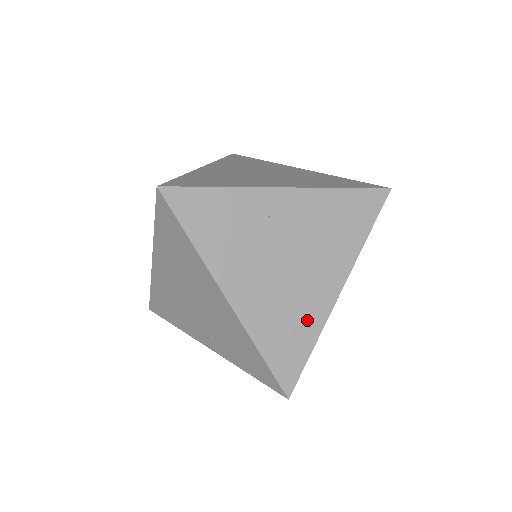
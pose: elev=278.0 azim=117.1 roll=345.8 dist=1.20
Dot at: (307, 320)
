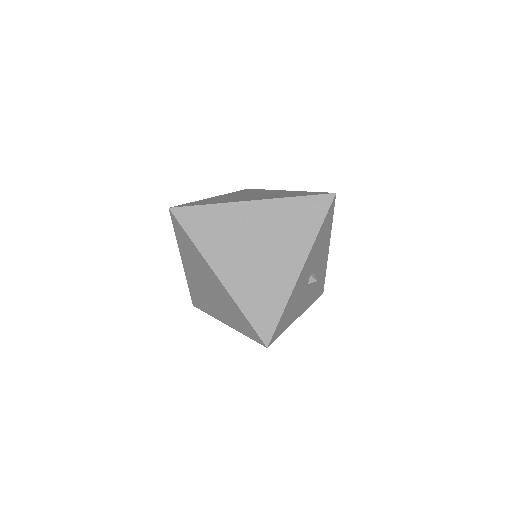
Dot at: (277, 290)
